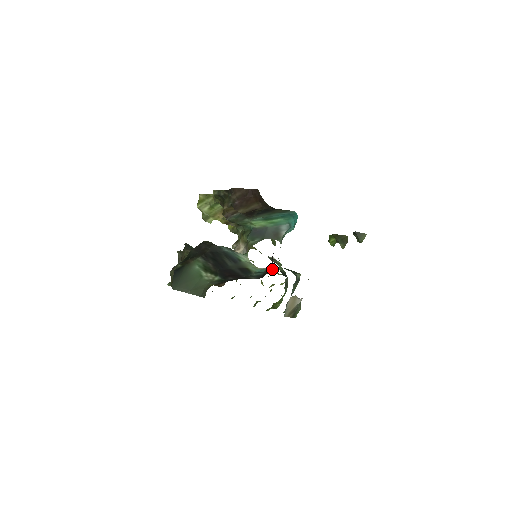
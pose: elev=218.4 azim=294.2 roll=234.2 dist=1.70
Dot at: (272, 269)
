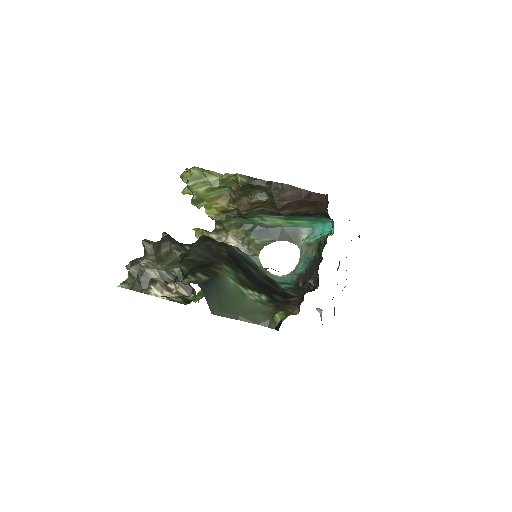
Dot at: (316, 285)
